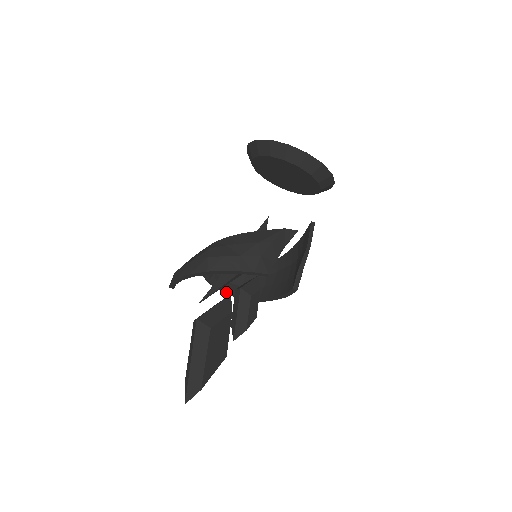
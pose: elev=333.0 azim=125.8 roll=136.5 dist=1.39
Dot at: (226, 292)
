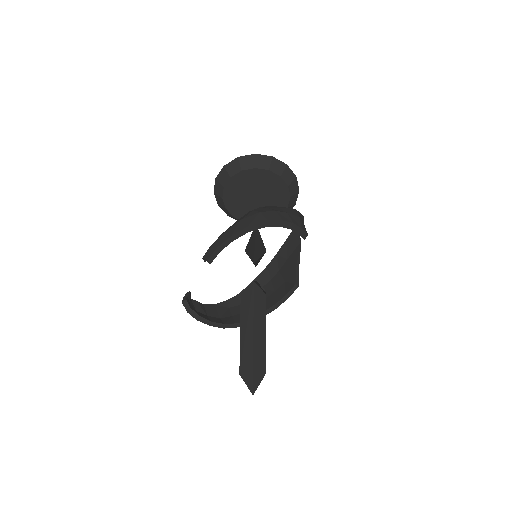
Dot at: (208, 320)
